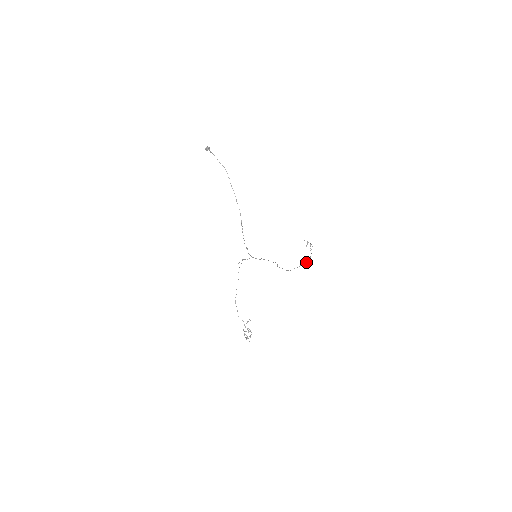
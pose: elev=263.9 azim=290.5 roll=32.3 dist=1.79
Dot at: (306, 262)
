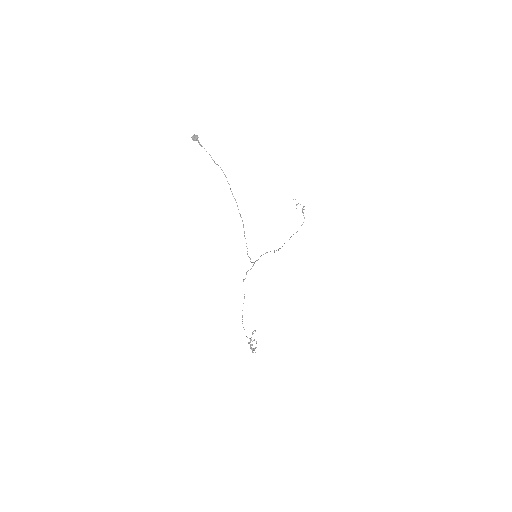
Dot at: occluded
